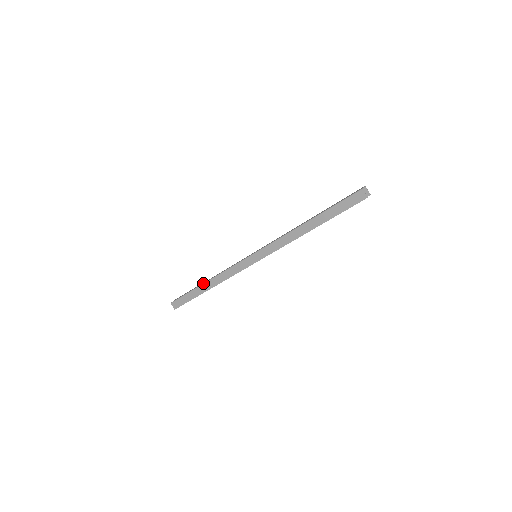
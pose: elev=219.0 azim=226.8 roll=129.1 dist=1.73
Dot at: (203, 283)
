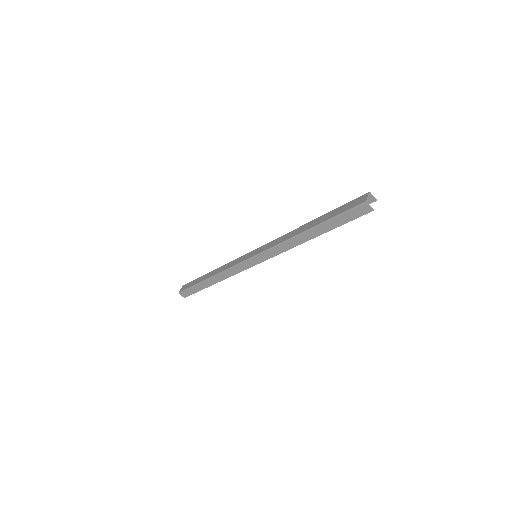
Dot at: (206, 279)
